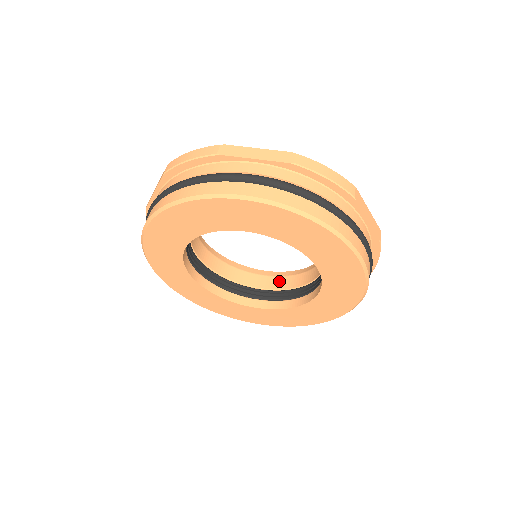
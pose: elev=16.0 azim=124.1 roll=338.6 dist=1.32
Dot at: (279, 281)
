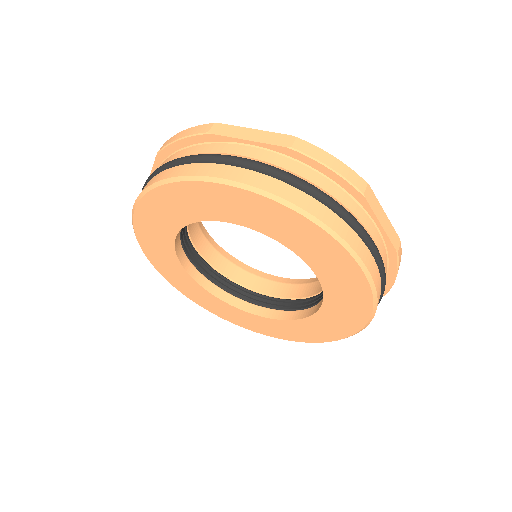
Dot at: (287, 289)
